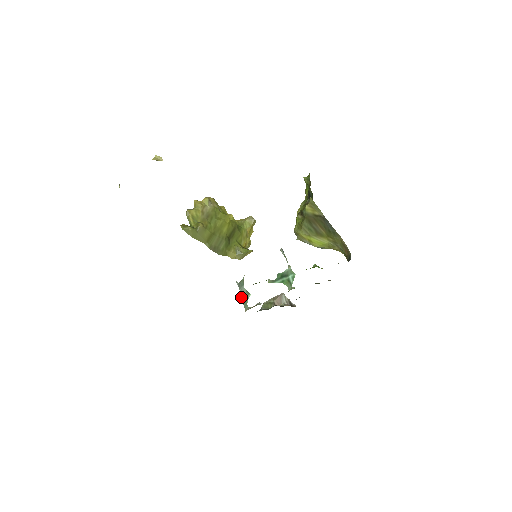
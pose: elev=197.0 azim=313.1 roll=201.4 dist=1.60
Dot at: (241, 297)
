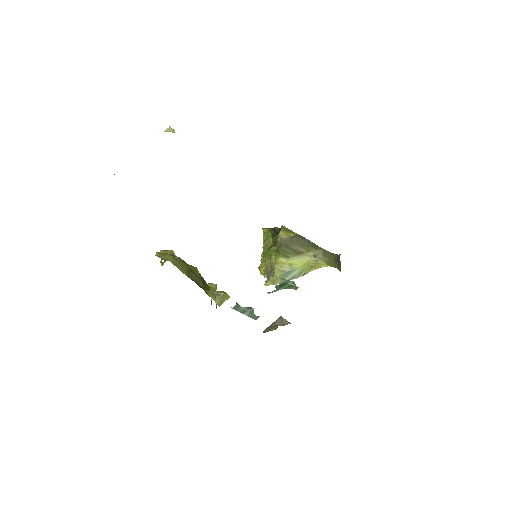
Dot at: occluded
